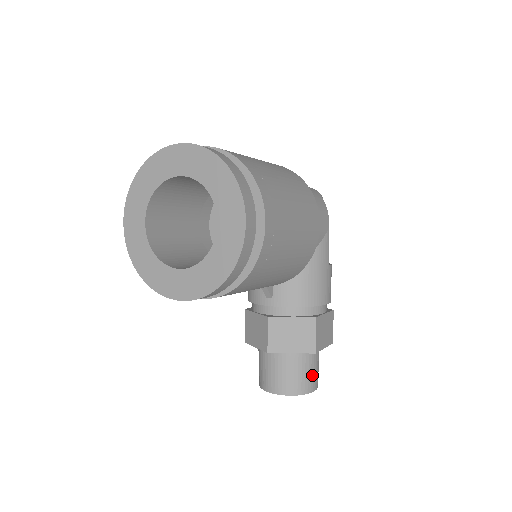
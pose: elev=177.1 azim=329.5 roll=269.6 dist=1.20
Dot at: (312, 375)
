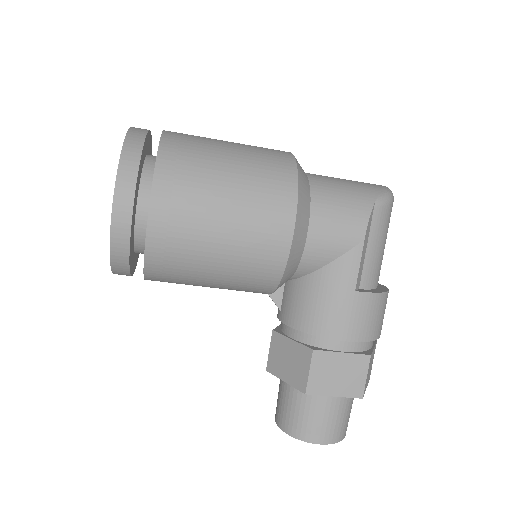
Dot at: (315, 422)
